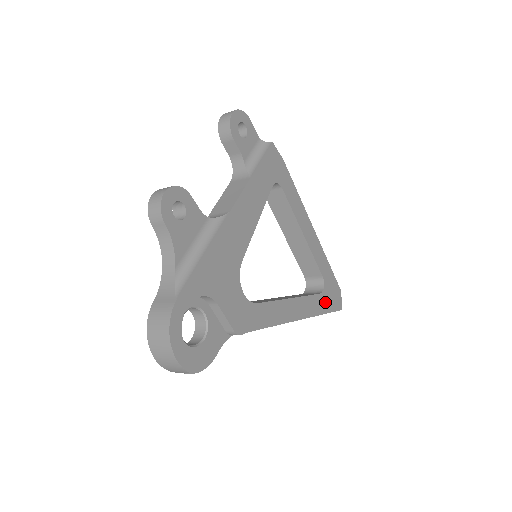
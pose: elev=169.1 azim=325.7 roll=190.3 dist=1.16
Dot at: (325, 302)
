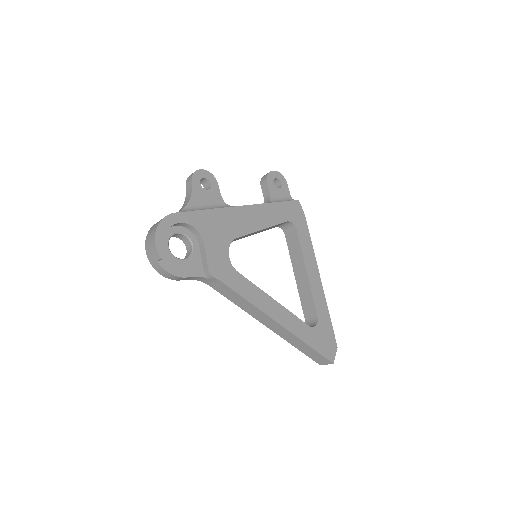
Dot at: (313, 338)
